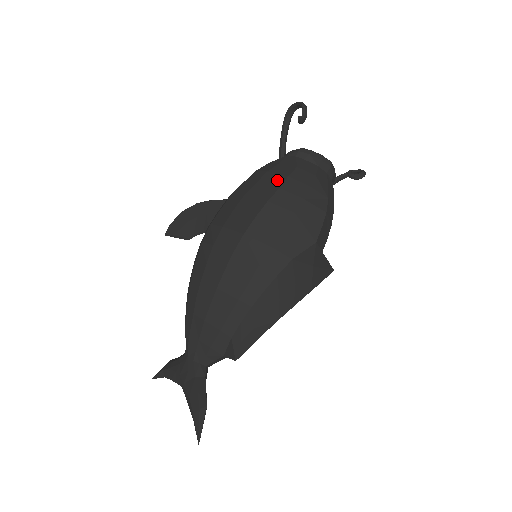
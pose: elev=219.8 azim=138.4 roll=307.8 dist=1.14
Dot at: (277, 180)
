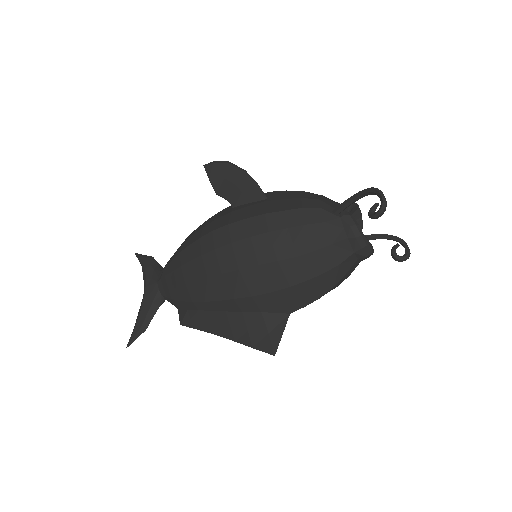
Dot at: (303, 245)
